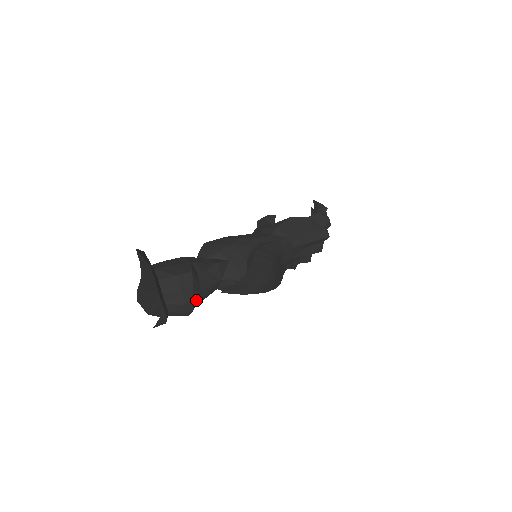
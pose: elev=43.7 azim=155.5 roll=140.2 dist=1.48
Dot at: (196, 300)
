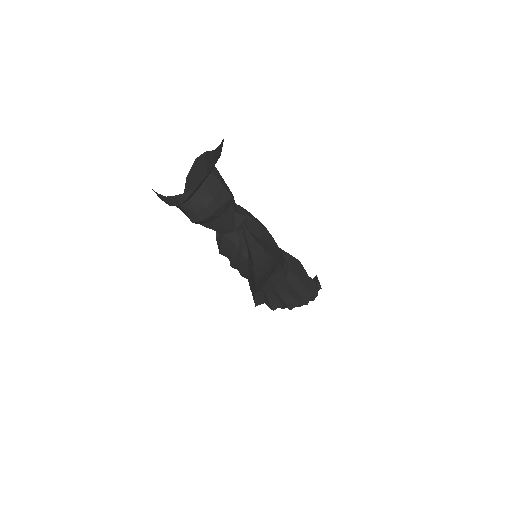
Dot at: (212, 217)
